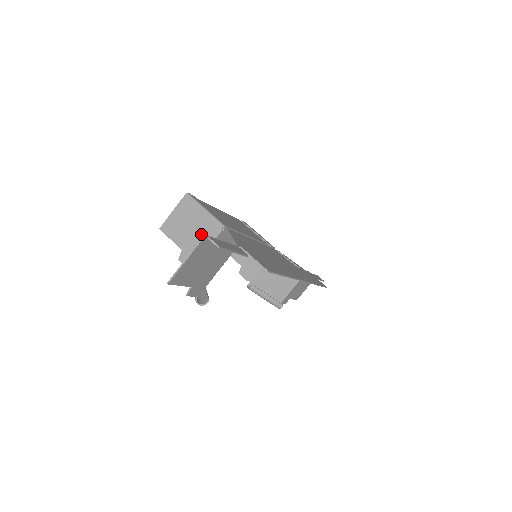
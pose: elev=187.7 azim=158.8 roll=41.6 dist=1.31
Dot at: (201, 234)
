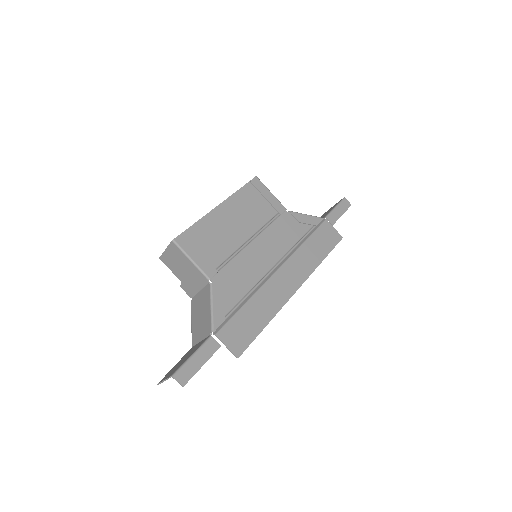
Dot at: (192, 278)
